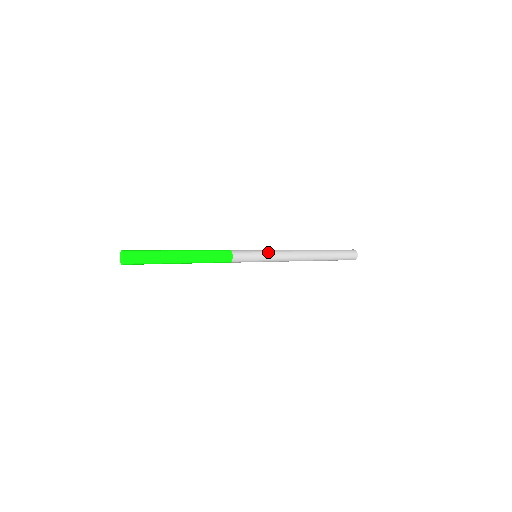
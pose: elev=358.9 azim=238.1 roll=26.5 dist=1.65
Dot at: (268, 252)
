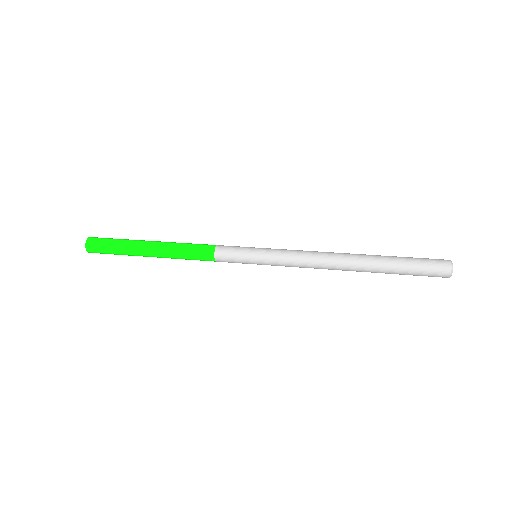
Dot at: (270, 258)
